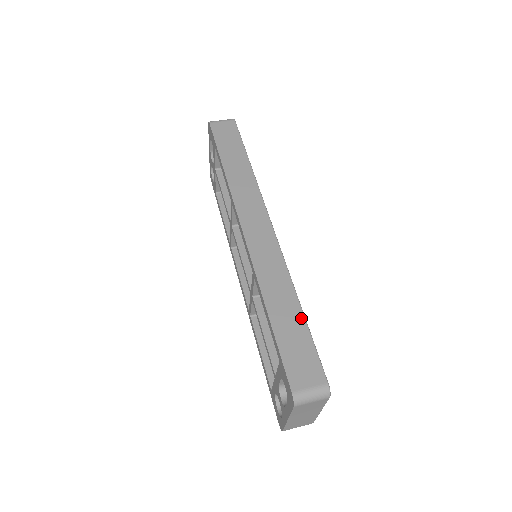
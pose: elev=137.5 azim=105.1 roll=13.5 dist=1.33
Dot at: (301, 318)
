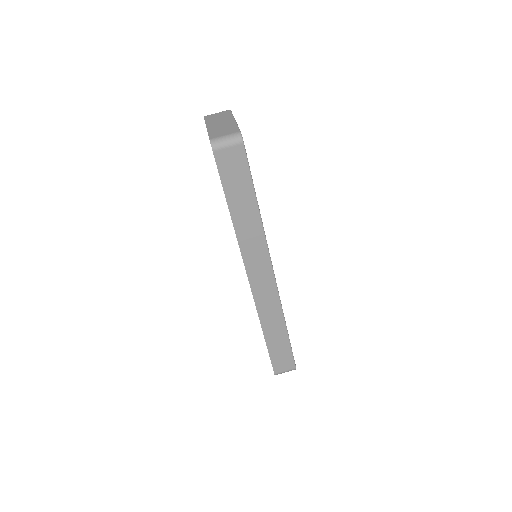
Dot at: (286, 338)
